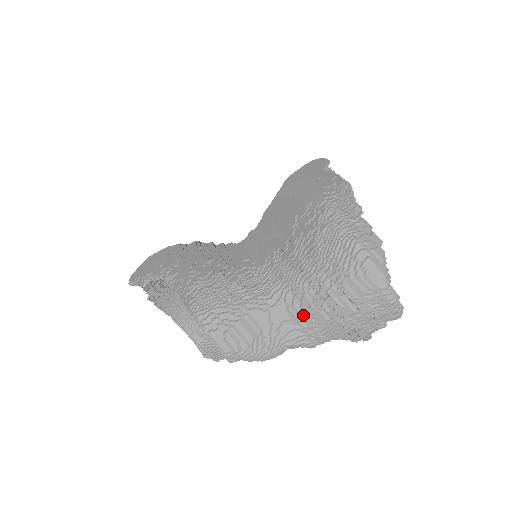
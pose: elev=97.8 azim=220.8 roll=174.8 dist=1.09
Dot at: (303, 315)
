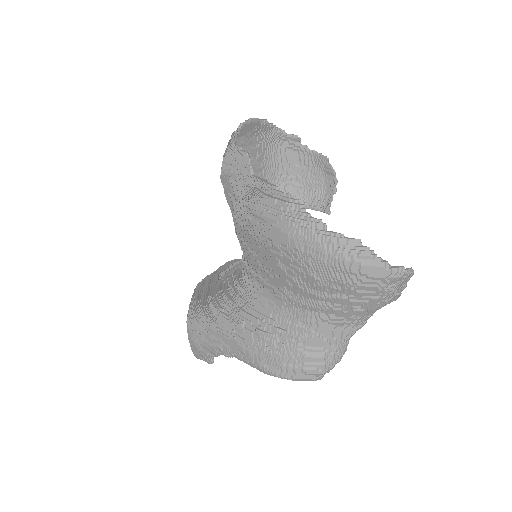
Dot at: (343, 319)
